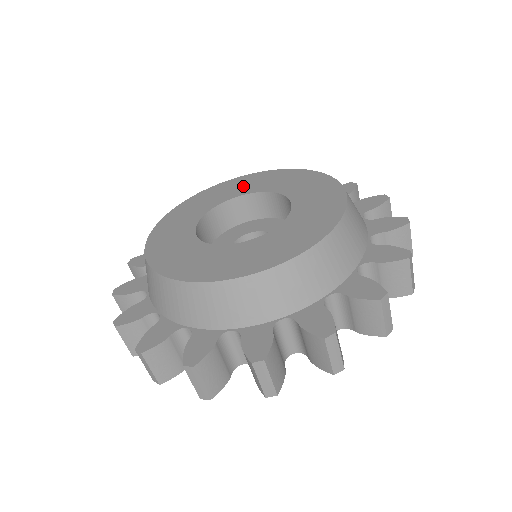
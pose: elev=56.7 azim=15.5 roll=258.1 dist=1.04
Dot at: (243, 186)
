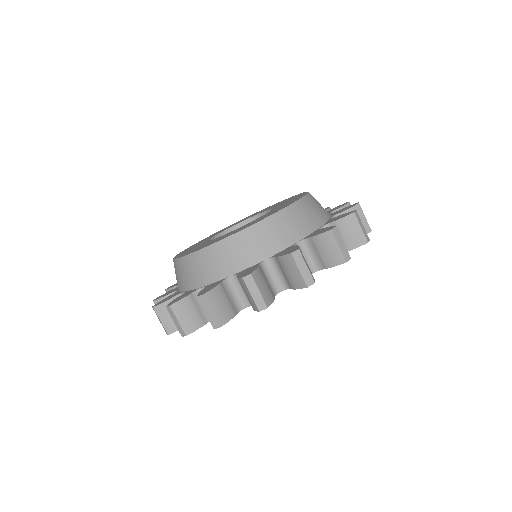
Dot at: (214, 234)
